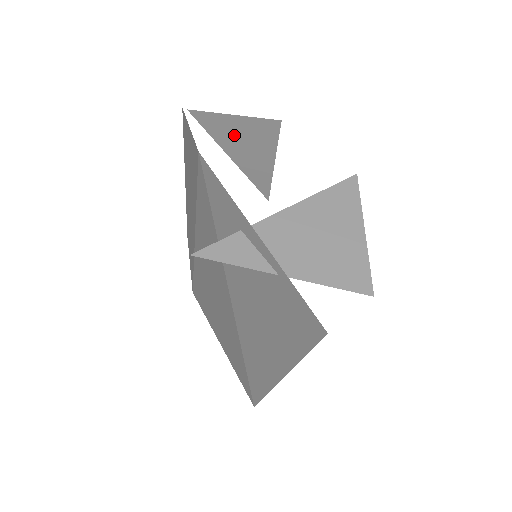
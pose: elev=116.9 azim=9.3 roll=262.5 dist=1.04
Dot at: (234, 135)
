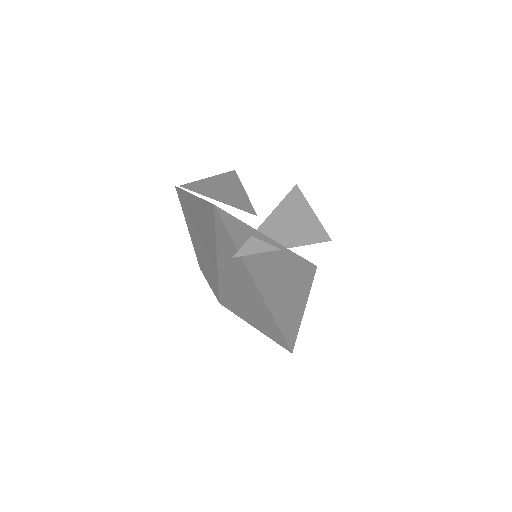
Dot at: (216, 190)
